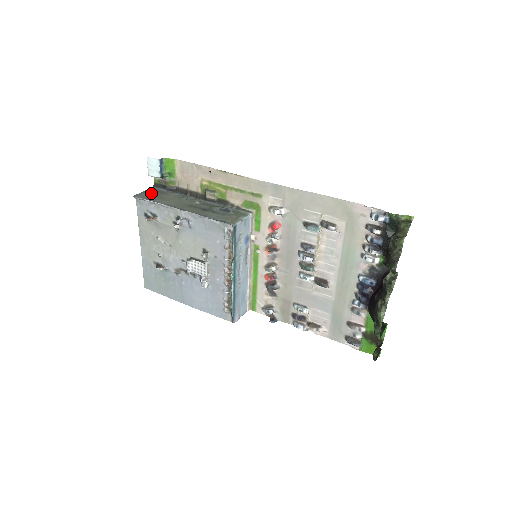
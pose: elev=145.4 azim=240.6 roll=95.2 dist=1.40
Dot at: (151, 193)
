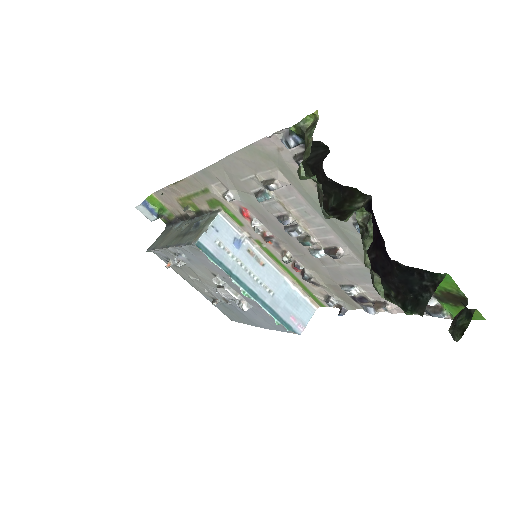
Dot at: (160, 238)
